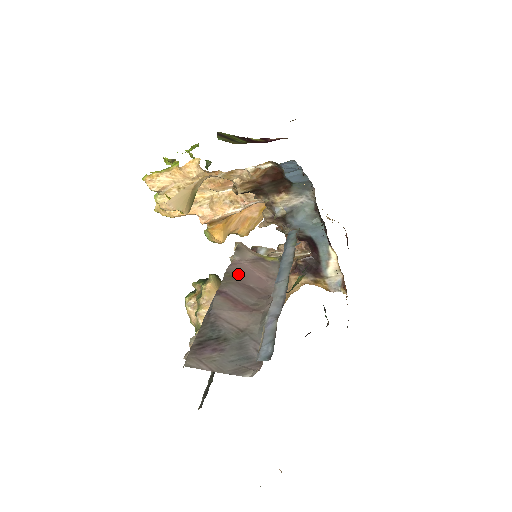
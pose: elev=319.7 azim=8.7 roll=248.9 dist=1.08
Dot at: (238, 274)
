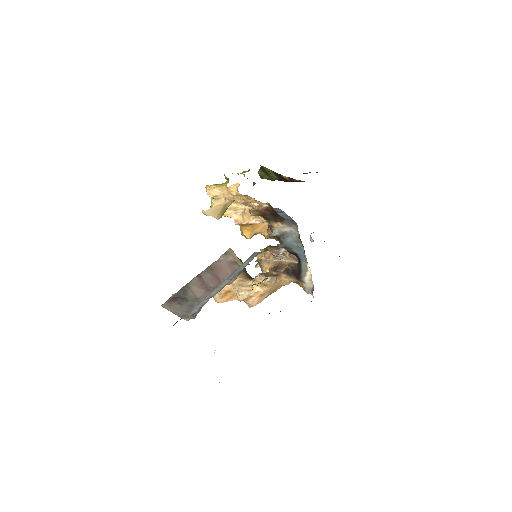
Dot at: (216, 268)
